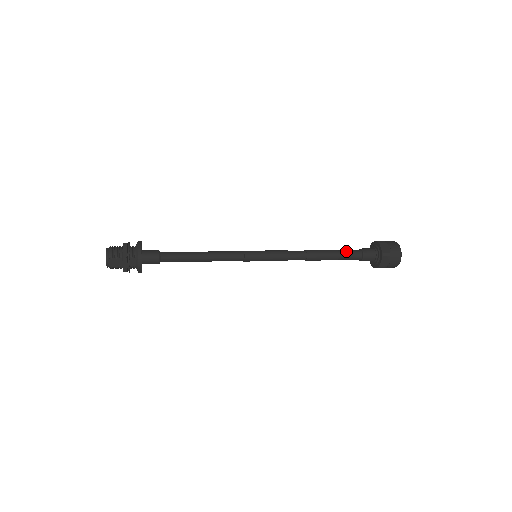
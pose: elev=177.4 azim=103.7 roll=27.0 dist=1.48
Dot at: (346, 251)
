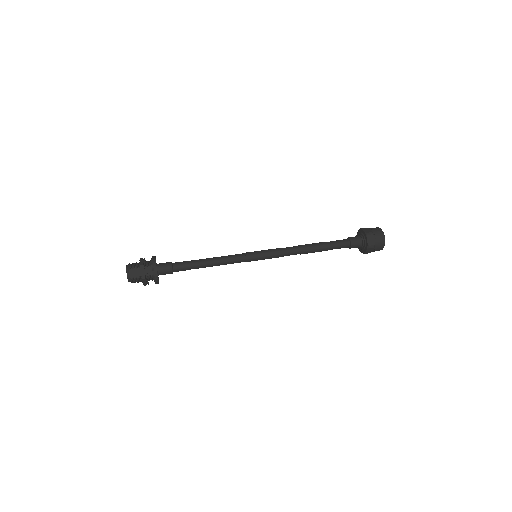
Dot at: (334, 241)
